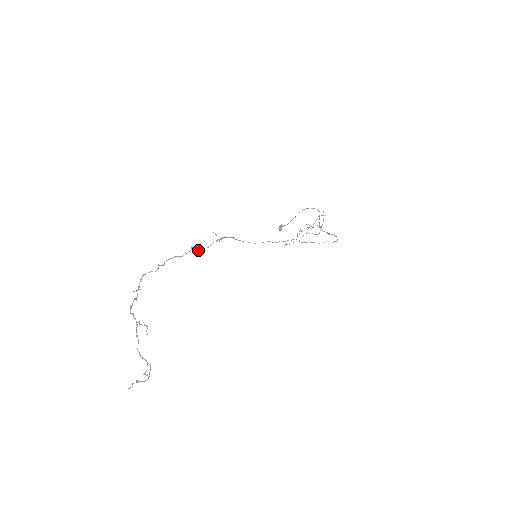
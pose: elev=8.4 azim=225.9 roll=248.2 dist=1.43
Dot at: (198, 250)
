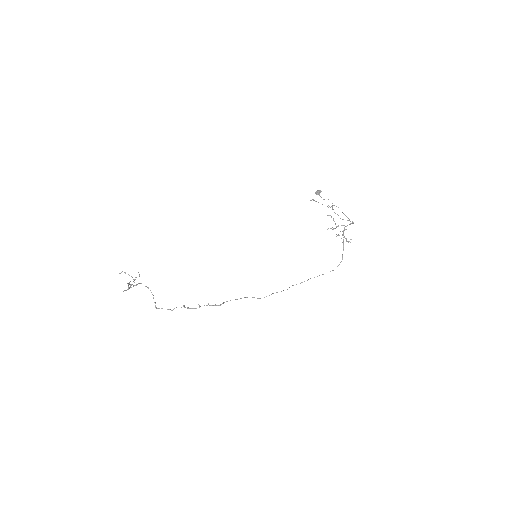
Dot at: (188, 308)
